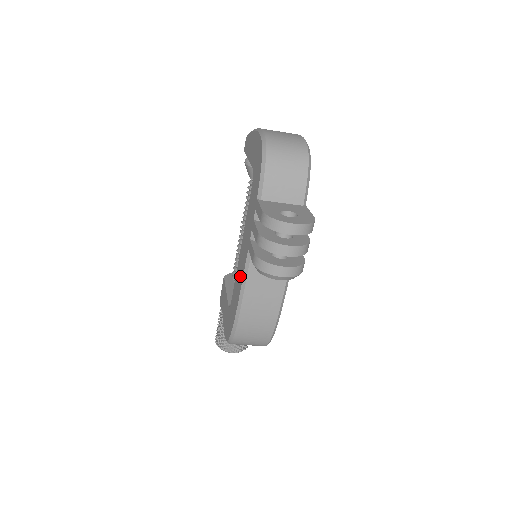
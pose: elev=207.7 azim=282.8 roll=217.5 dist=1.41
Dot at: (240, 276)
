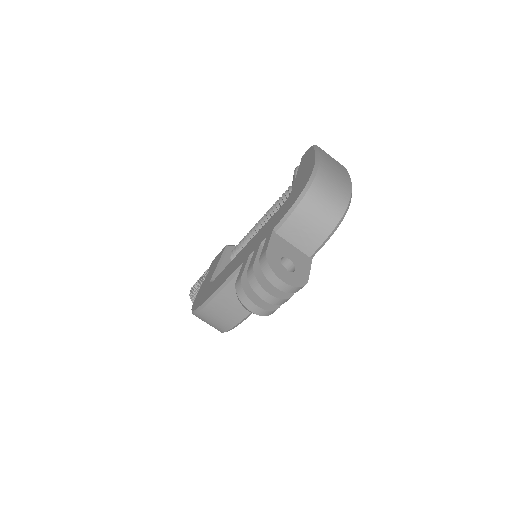
Dot at: (227, 273)
